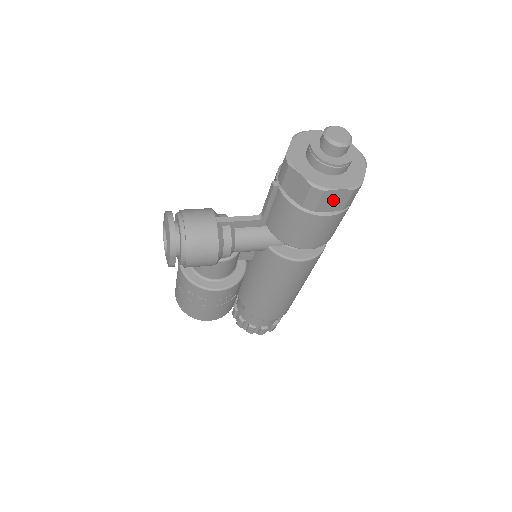
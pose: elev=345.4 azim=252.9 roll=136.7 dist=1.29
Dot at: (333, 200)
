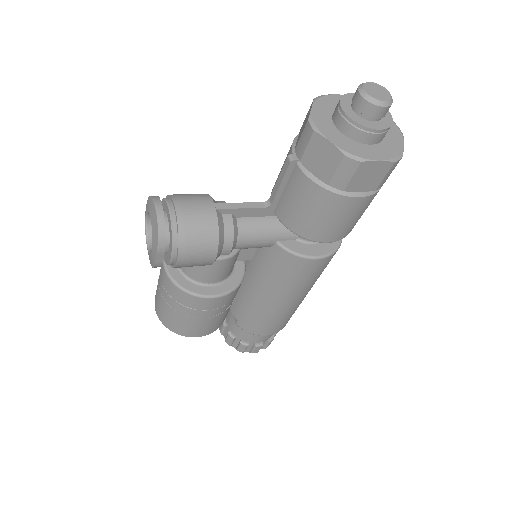
Dot at: (368, 176)
